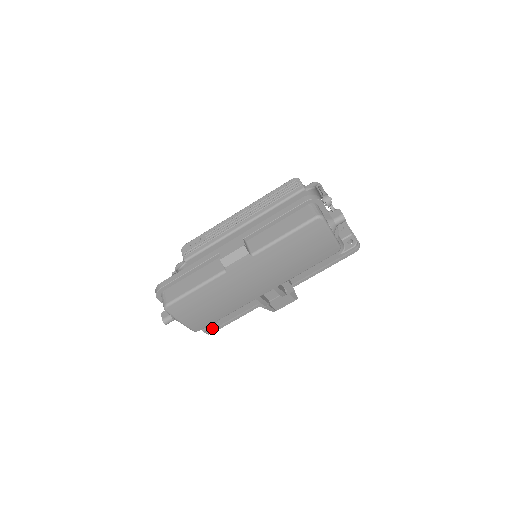
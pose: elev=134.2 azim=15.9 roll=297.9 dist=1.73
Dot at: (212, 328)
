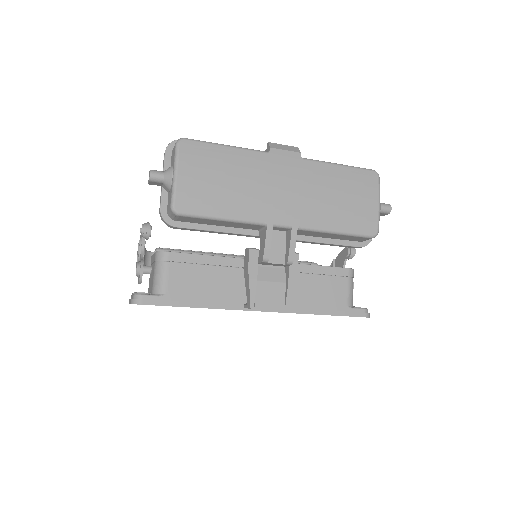
Dot at: (150, 297)
